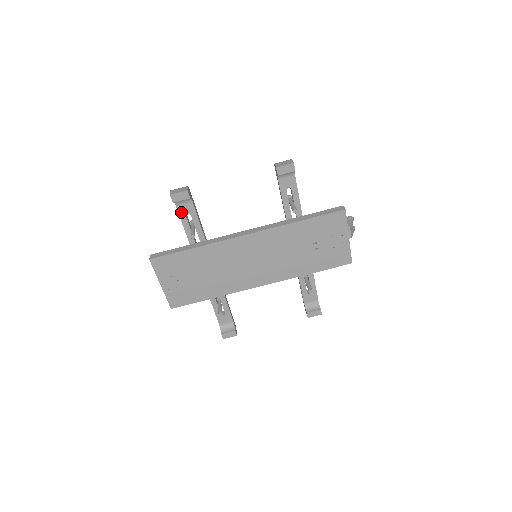
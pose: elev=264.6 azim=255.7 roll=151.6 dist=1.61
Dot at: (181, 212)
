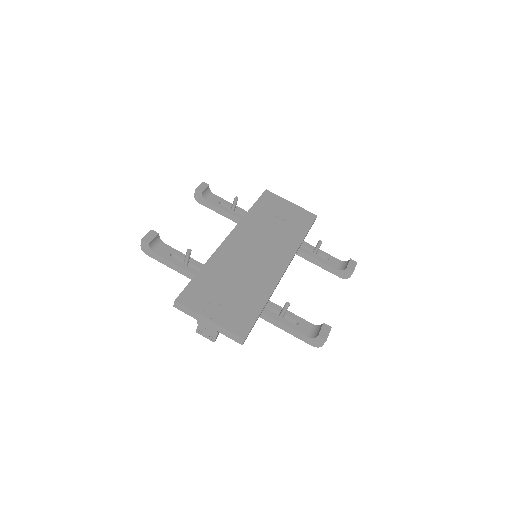
Dot at: (164, 256)
